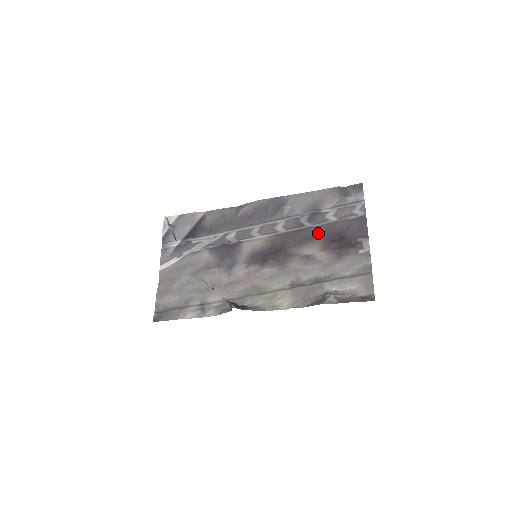
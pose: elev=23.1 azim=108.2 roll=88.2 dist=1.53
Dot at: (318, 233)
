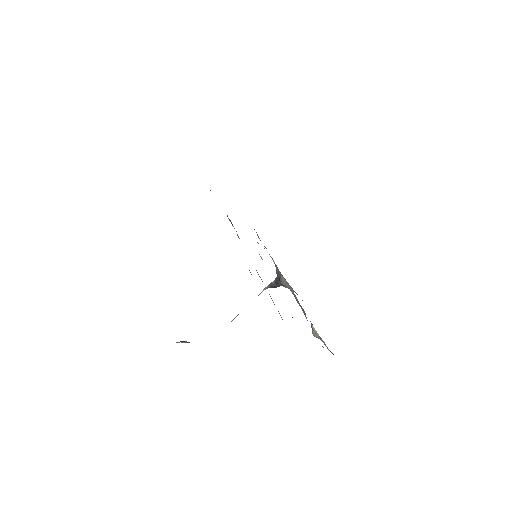
Dot at: occluded
